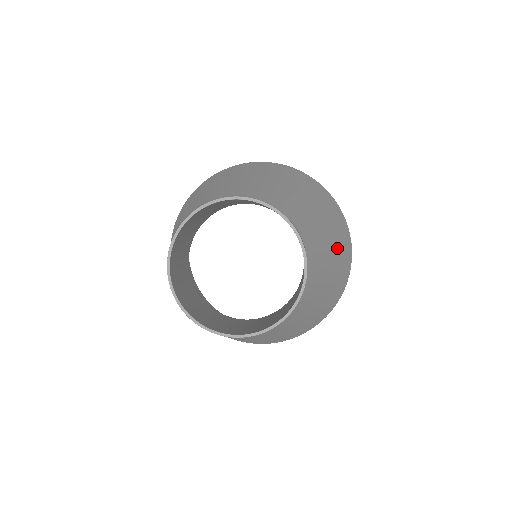
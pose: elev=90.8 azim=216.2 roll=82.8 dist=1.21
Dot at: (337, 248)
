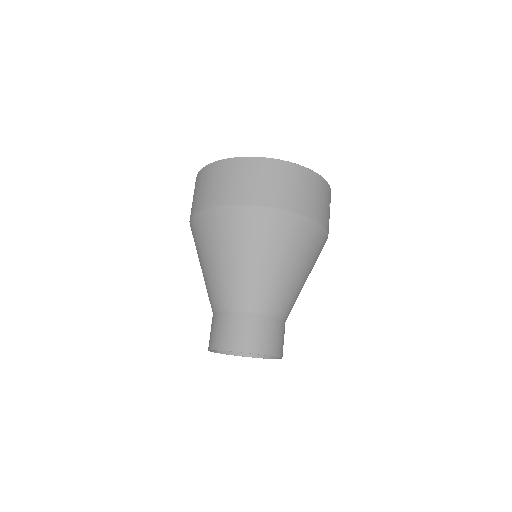
Dot at: (291, 254)
